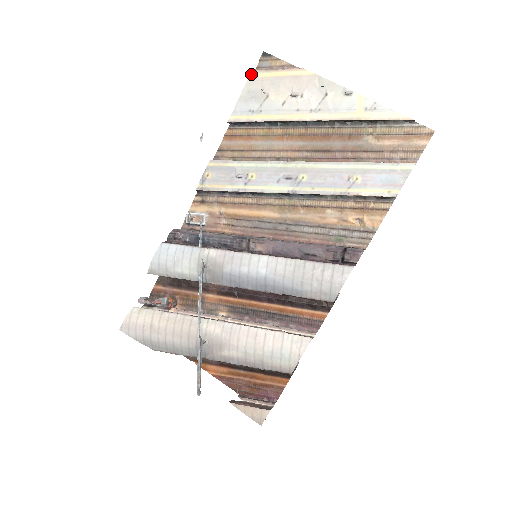
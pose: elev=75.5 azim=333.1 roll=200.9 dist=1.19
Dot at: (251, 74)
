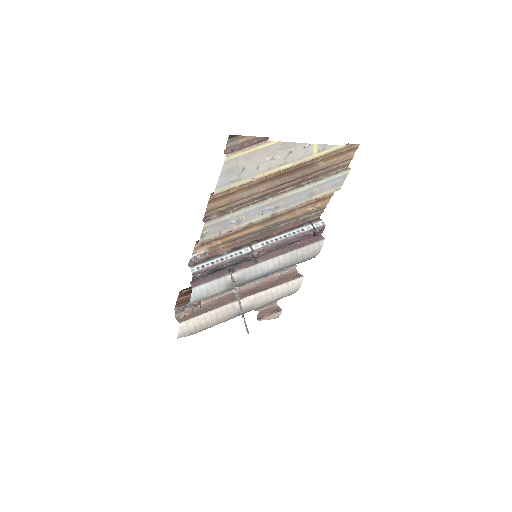
Dot at: (226, 158)
